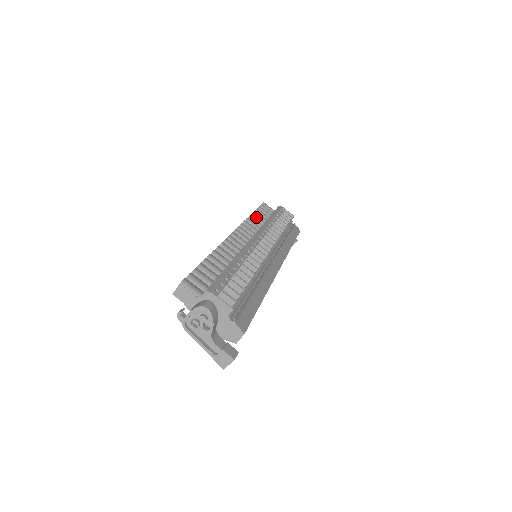
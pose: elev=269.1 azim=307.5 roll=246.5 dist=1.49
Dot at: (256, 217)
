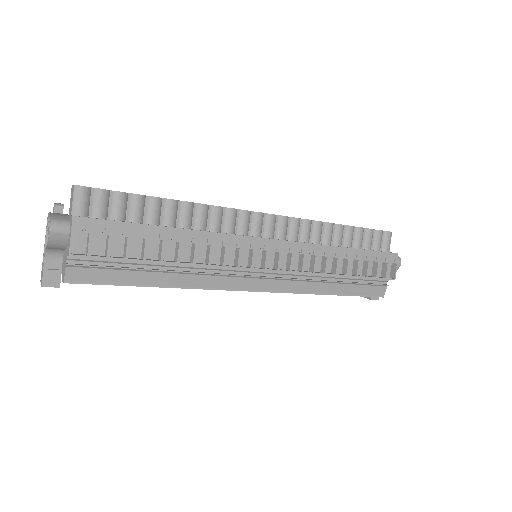
Dot at: (338, 232)
